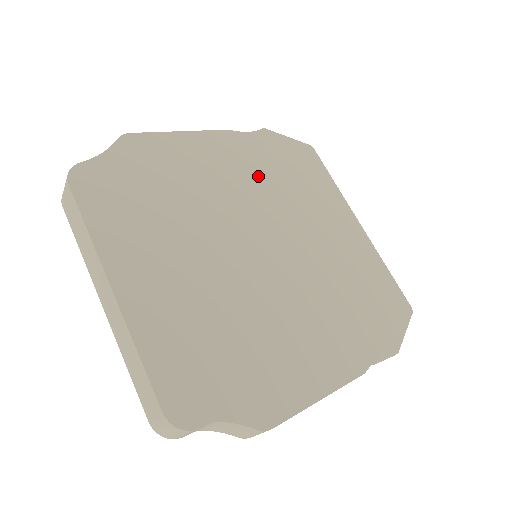
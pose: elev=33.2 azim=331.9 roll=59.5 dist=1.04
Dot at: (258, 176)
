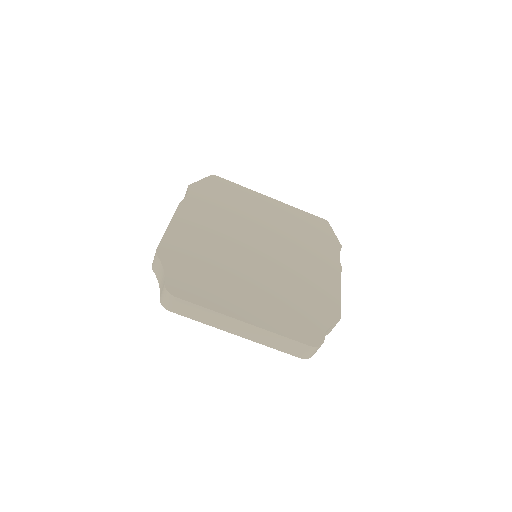
Dot at: (217, 216)
